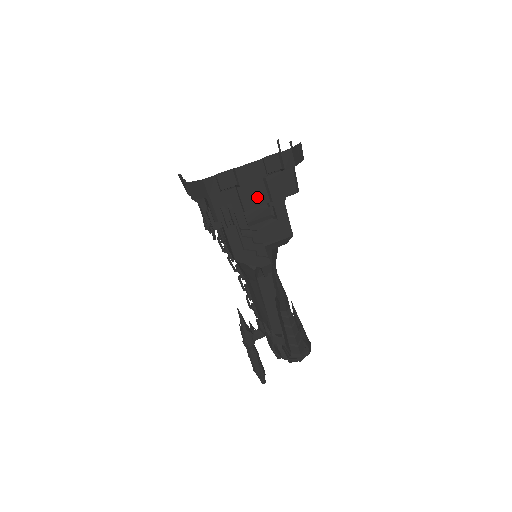
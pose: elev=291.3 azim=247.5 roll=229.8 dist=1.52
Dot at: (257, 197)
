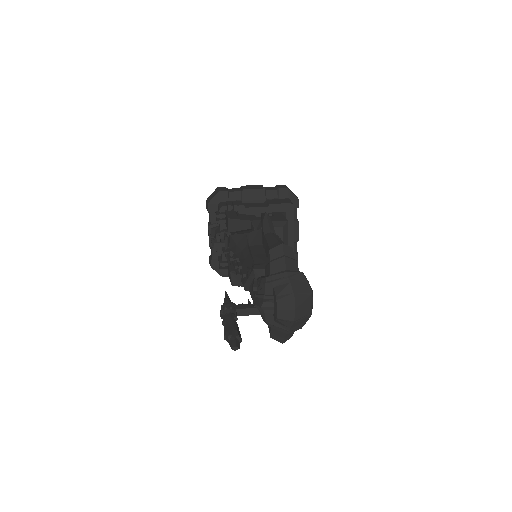
Dot at: (258, 206)
